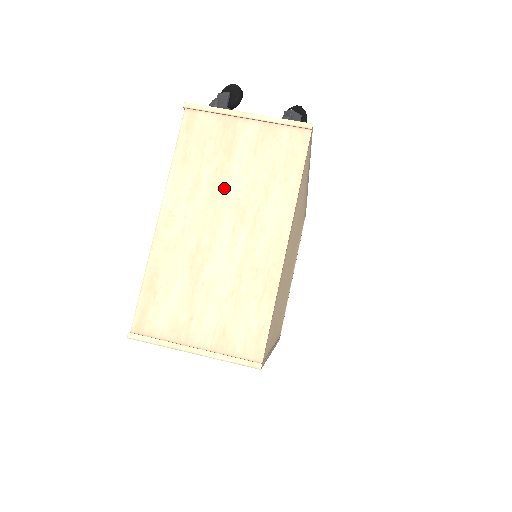
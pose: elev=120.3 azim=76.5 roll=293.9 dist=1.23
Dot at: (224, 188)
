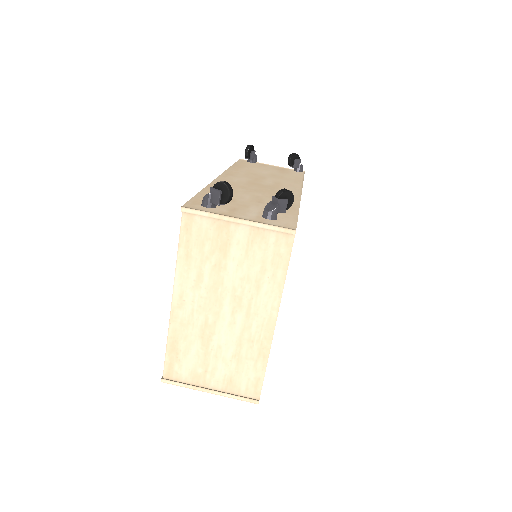
Dot at: (223, 280)
